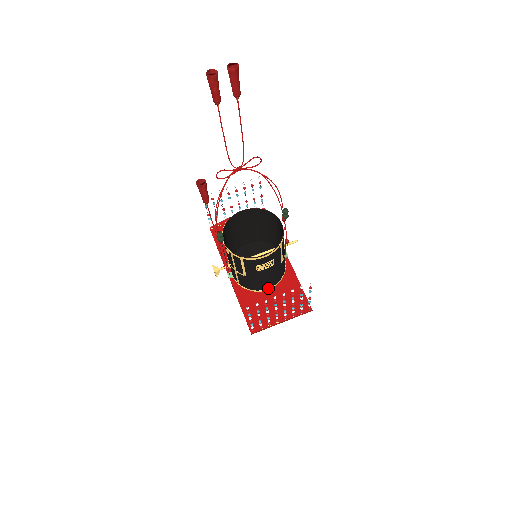
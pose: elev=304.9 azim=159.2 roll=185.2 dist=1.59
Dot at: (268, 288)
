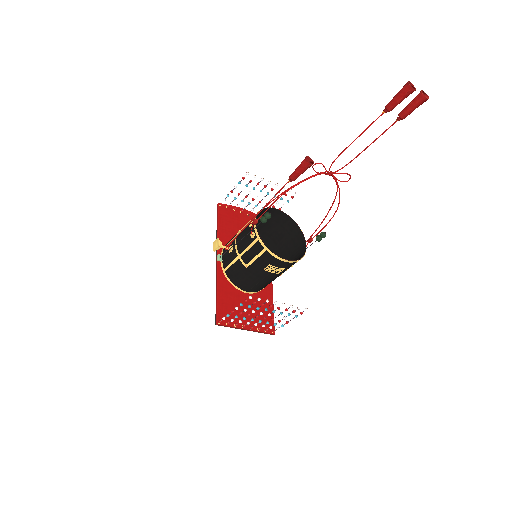
Dot at: (248, 291)
